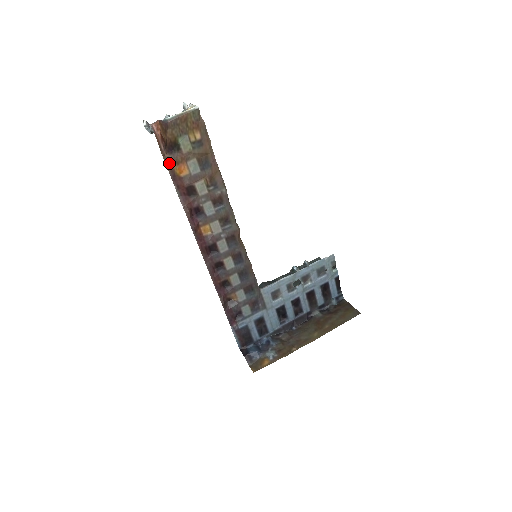
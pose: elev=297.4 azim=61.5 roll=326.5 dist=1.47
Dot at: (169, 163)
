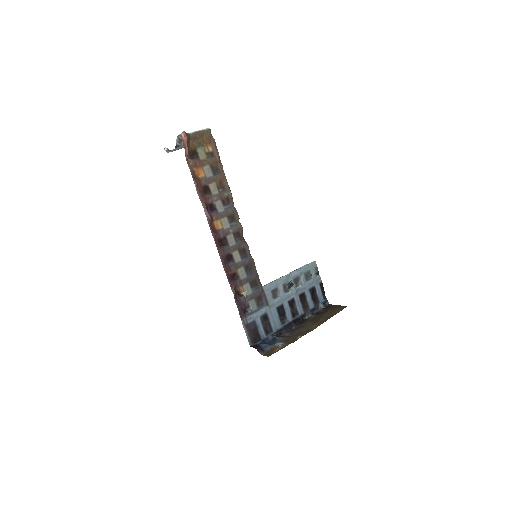
Dot at: (191, 166)
